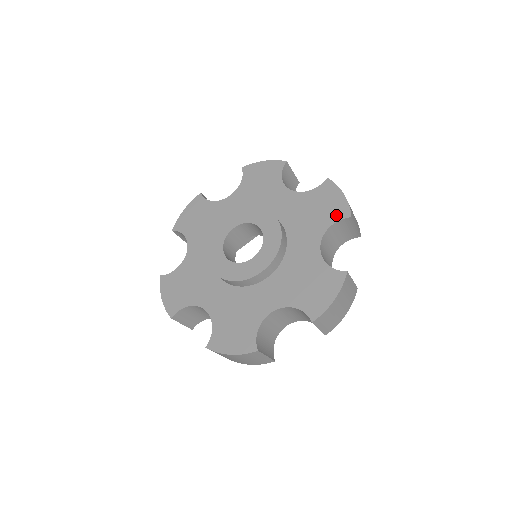
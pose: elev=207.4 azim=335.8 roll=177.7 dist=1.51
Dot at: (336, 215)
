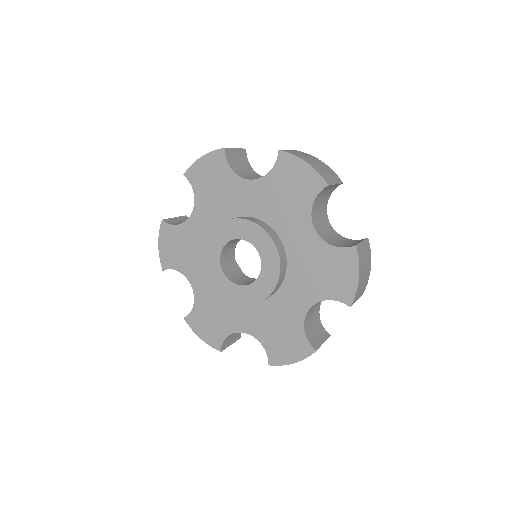
Dot at: (338, 294)
